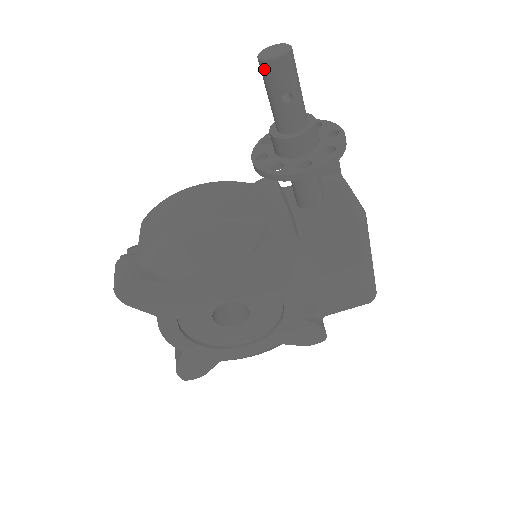
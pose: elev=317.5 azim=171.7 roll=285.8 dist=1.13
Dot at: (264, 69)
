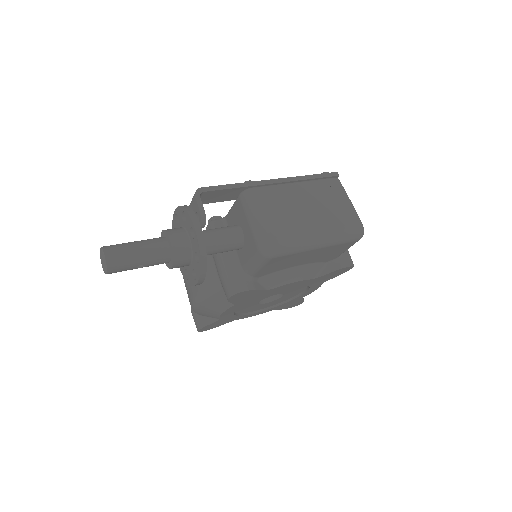
Dot at: occluded
